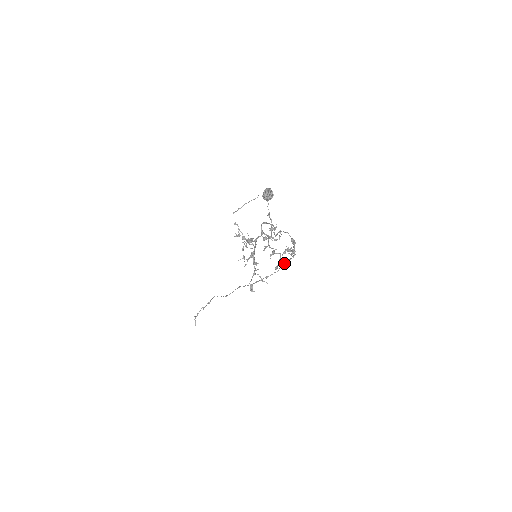
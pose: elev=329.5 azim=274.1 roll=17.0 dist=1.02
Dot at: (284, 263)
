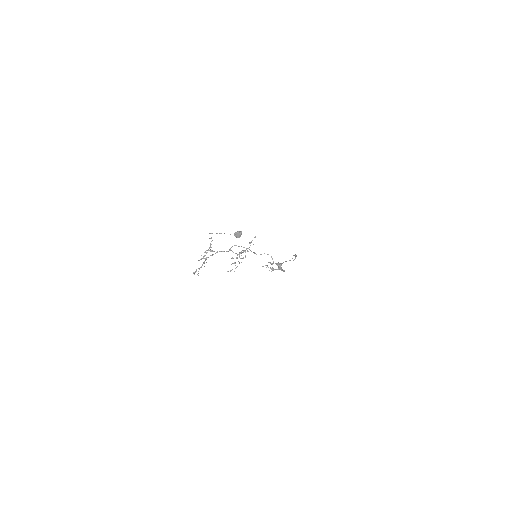
Dot at: (284, 270)
